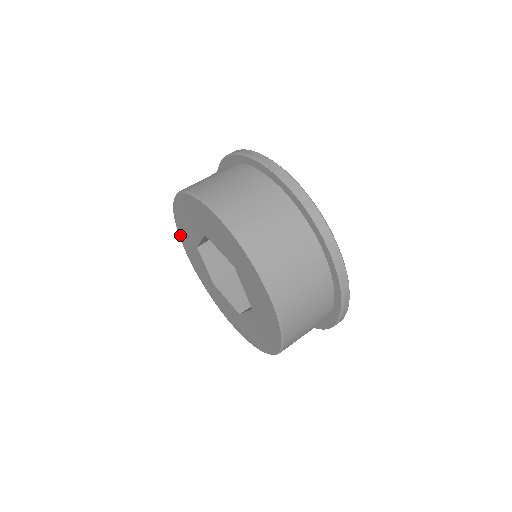
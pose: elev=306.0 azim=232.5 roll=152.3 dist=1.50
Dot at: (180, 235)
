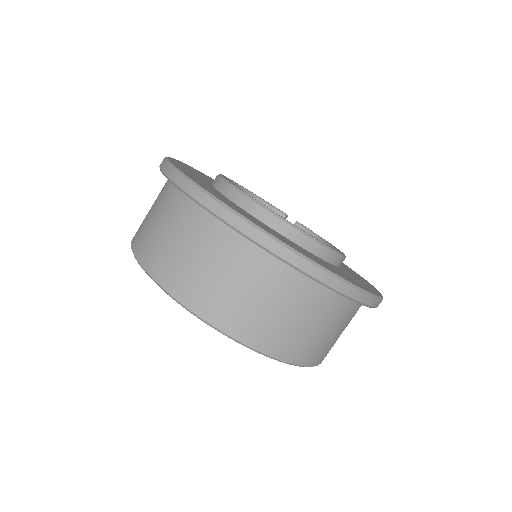
Dot at: occluded
